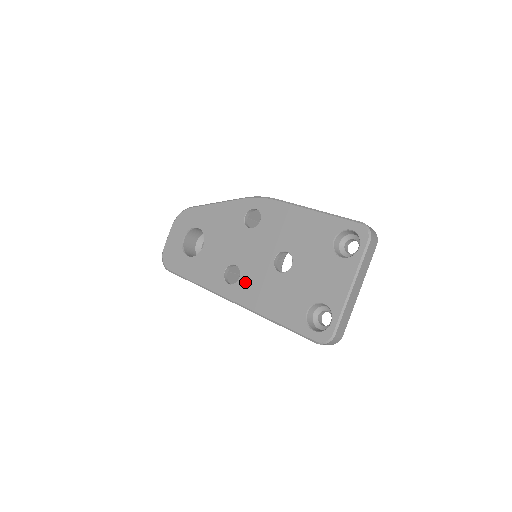
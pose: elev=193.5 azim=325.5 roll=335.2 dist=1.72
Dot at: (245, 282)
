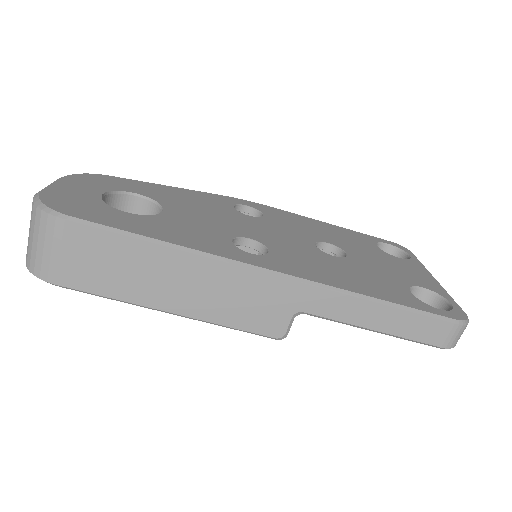
Dot at: (285, 256)
